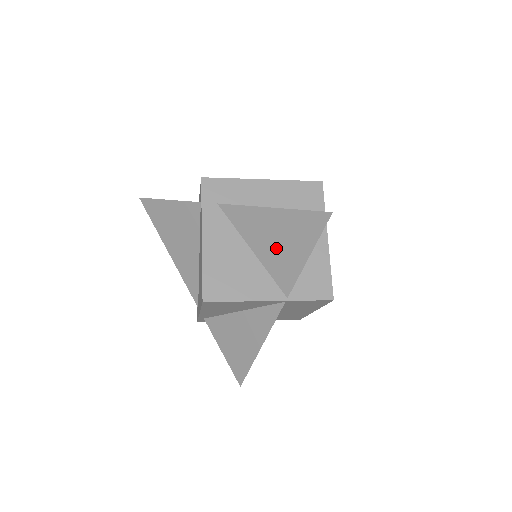
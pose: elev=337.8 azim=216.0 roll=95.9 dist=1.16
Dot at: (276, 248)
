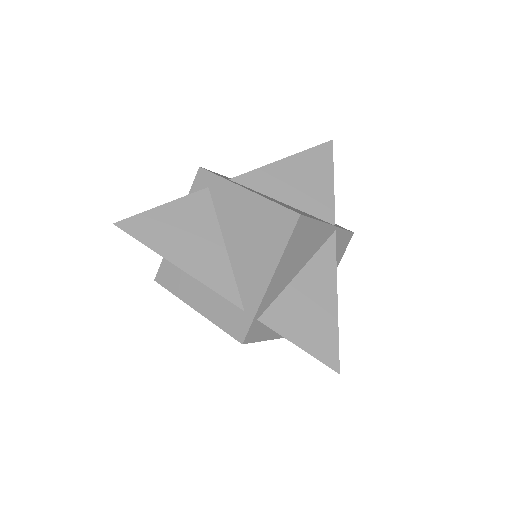
Dot at: (304, 188)
